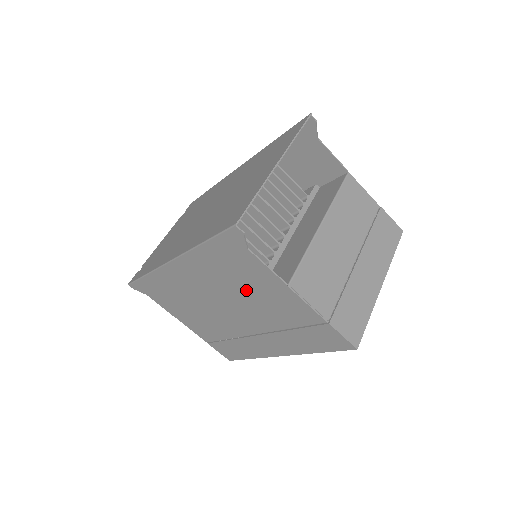
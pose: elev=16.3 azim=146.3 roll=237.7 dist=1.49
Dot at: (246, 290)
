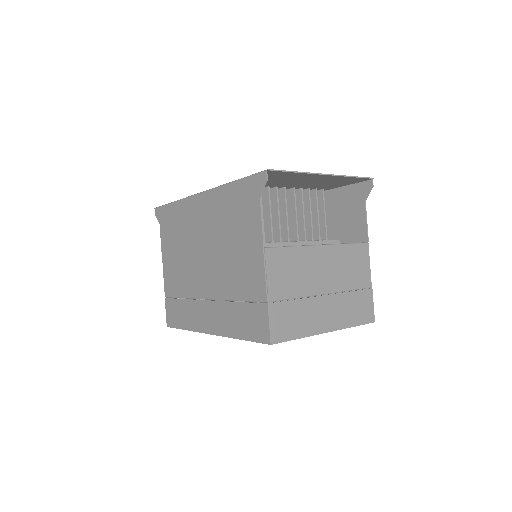
Dot at: (232, 242)
